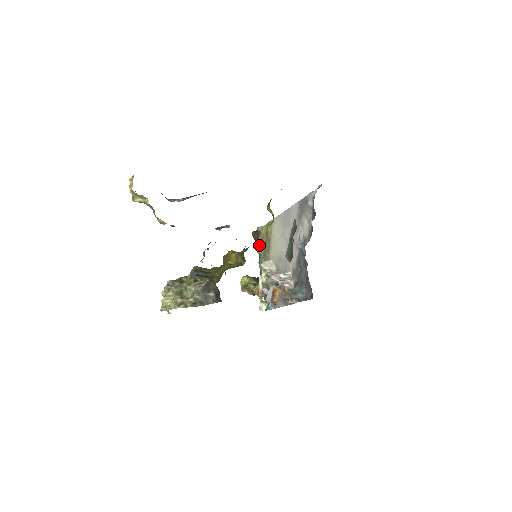
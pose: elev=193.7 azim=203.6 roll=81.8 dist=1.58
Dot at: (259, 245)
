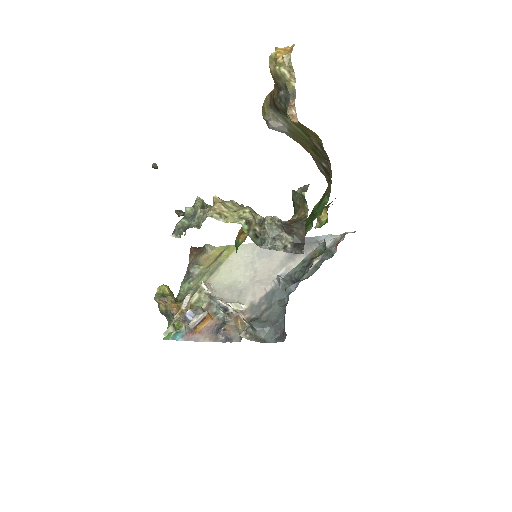
Dot at: (197, 263)
